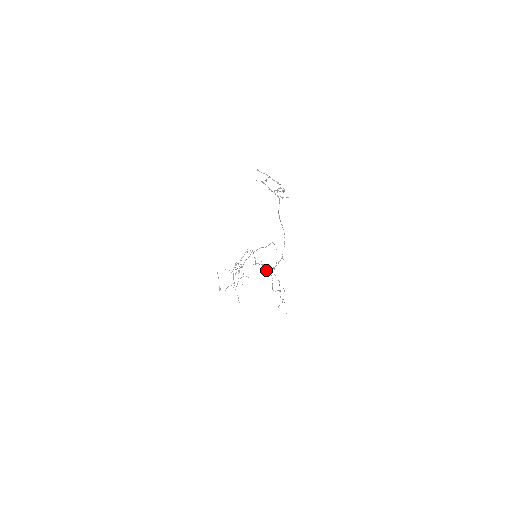
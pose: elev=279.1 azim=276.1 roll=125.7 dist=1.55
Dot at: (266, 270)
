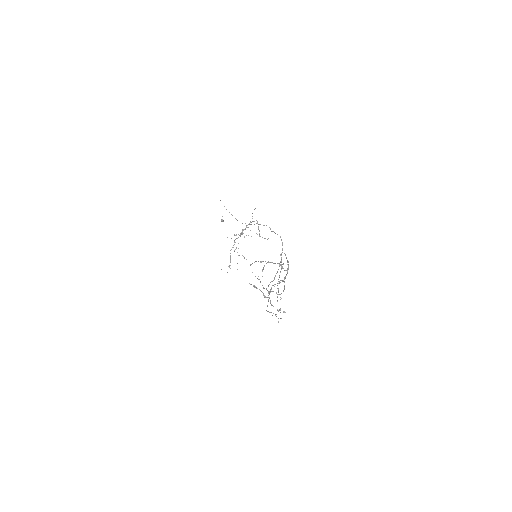
Dot at: (263, 288)
